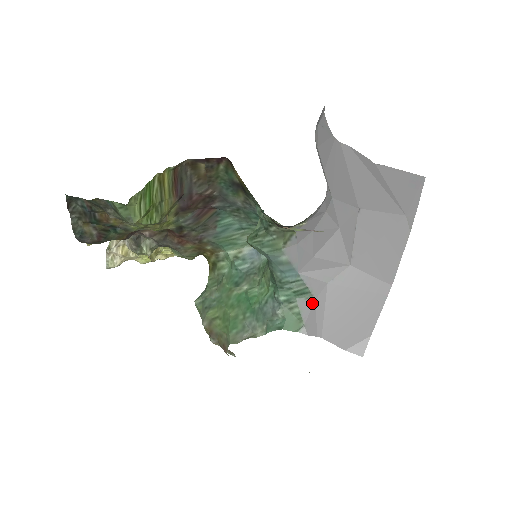
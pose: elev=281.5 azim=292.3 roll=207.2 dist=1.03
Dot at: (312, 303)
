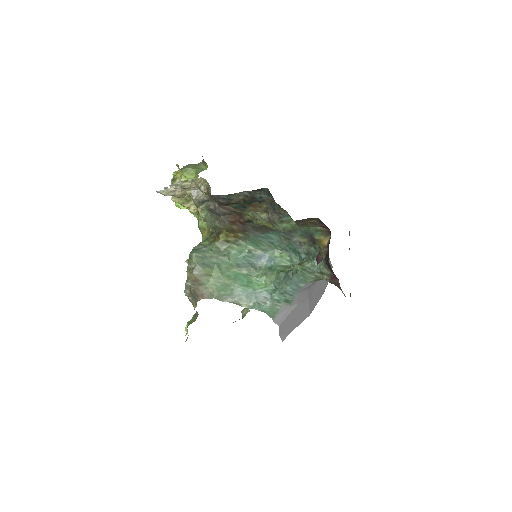
Dot at: (287, 308)
